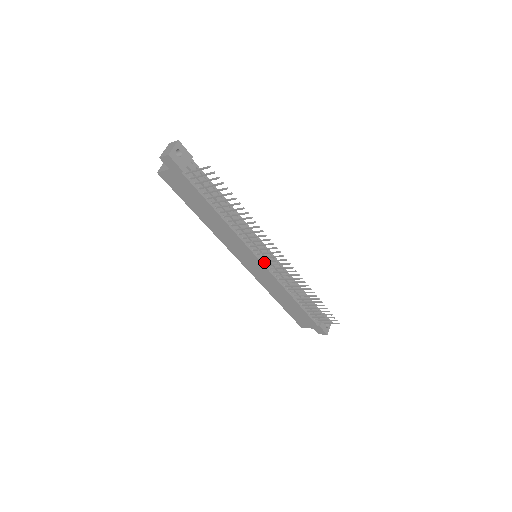
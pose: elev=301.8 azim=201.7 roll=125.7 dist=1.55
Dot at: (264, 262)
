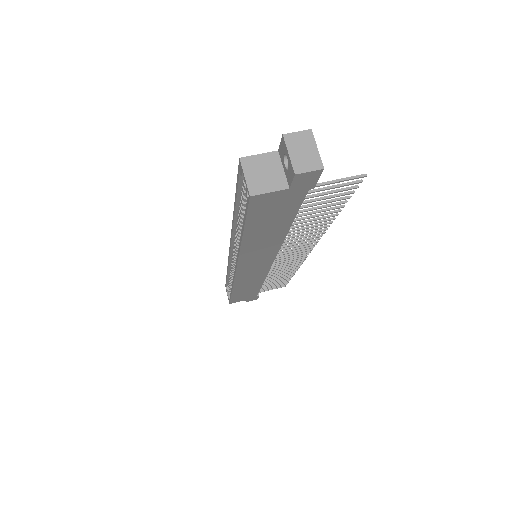
Dot at: occluded
